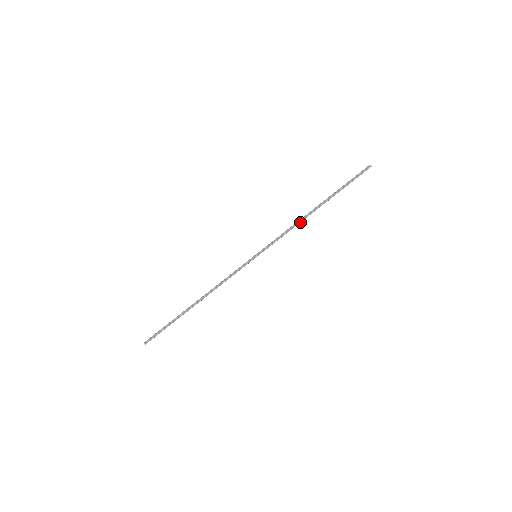
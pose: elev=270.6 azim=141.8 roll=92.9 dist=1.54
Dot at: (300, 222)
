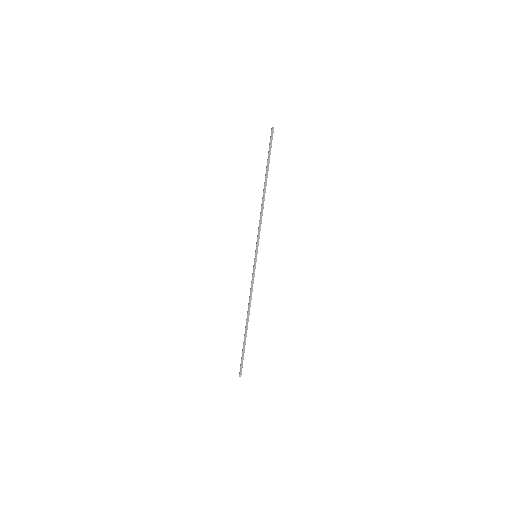
Dot at: (263, 208)
